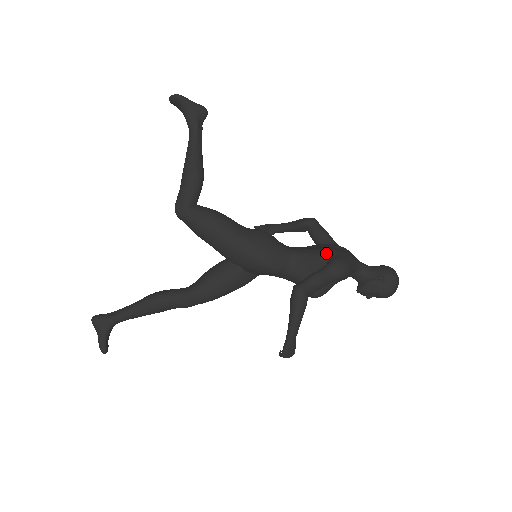
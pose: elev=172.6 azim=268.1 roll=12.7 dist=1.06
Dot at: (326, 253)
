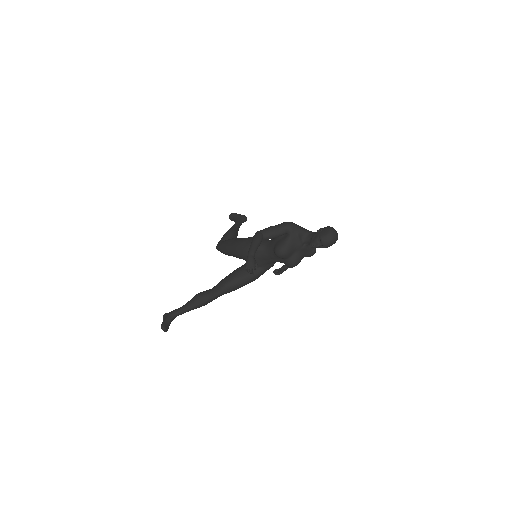
Dot at: occluded
